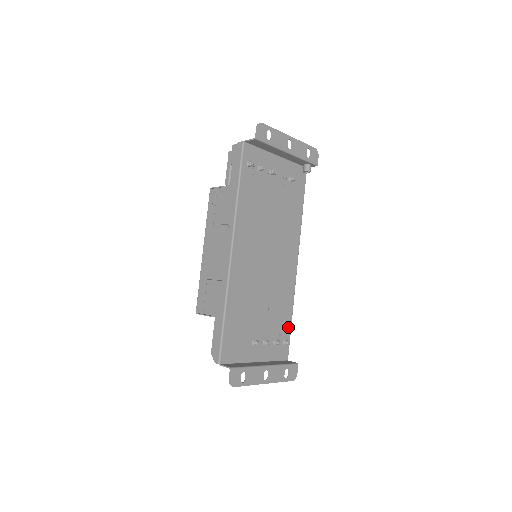
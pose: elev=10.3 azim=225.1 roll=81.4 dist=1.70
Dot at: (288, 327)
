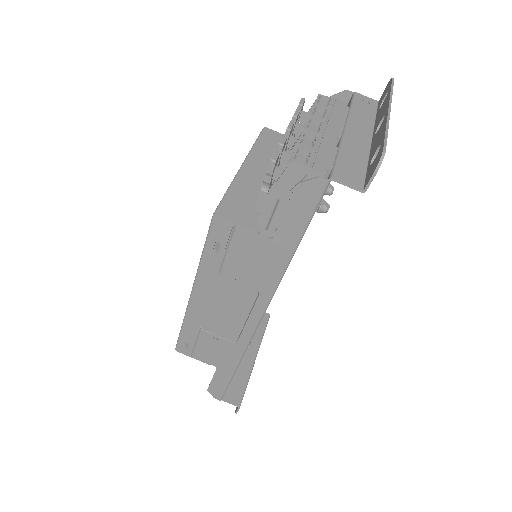
Dot at: occluded
